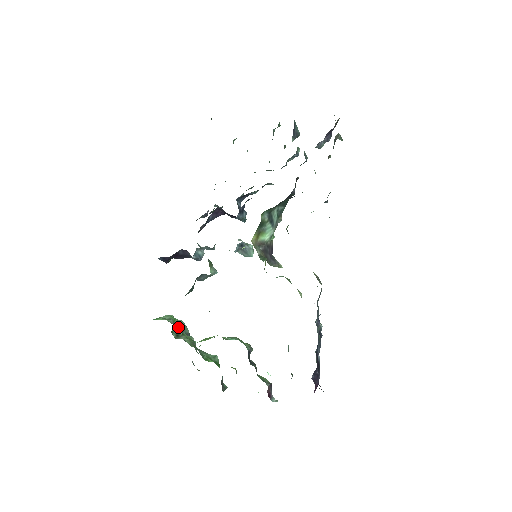
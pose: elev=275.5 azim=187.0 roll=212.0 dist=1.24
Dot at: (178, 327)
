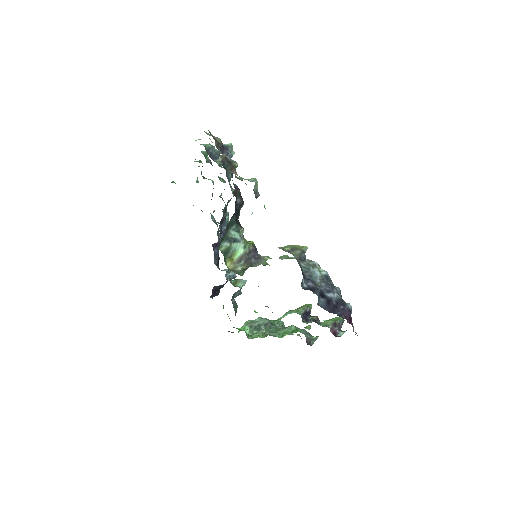
Dot at: (254, 327)
